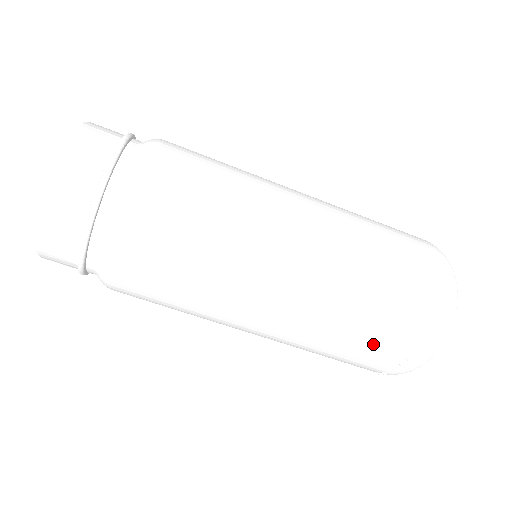
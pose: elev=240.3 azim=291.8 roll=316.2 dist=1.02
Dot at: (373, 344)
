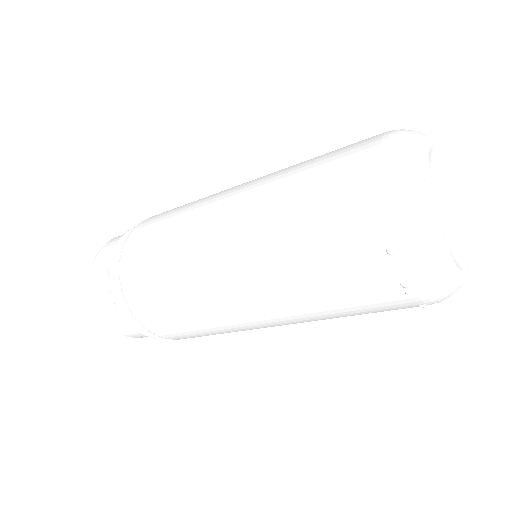
Dot at: (353, 291)
